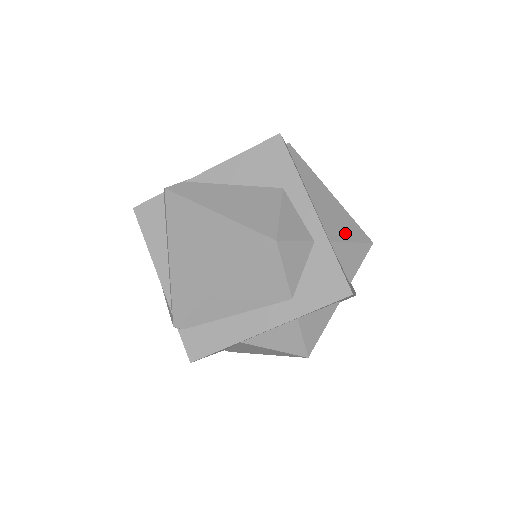
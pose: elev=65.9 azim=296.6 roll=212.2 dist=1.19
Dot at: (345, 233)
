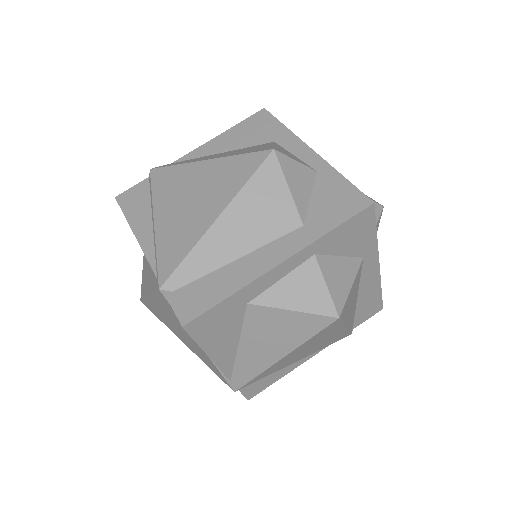
Dot at: occluded
